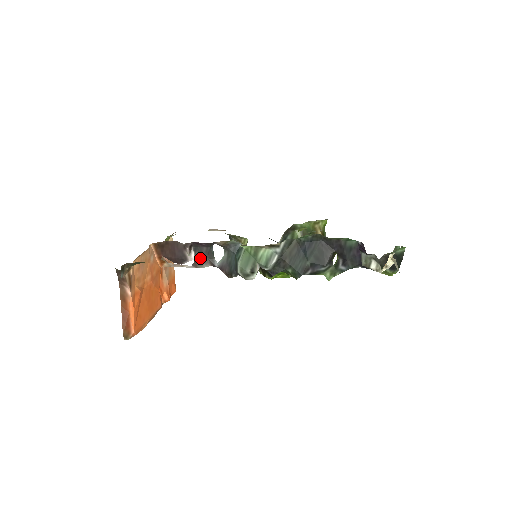
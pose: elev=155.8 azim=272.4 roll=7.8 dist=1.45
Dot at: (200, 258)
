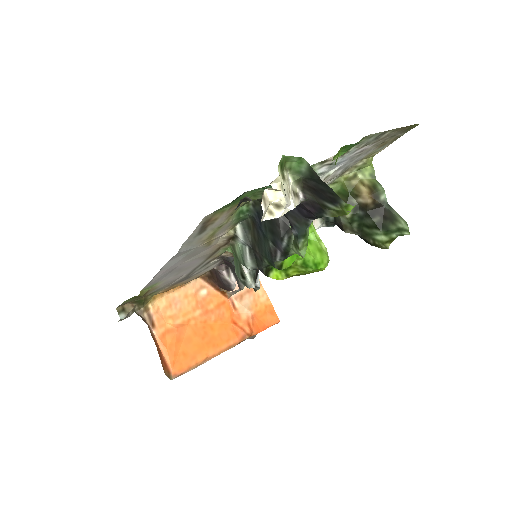
Dot at: (236, 278)
